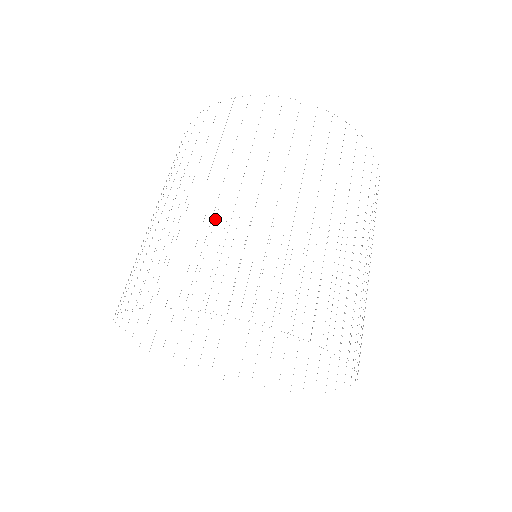
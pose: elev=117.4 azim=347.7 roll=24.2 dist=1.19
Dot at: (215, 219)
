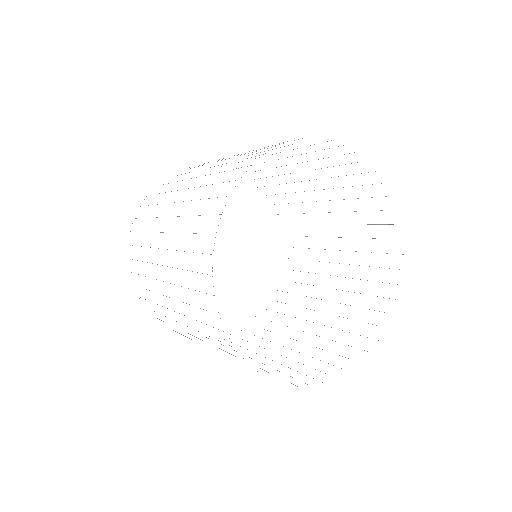
Dot at: occluded
